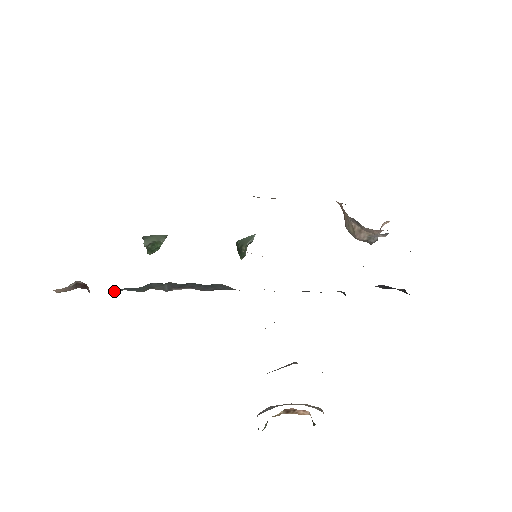
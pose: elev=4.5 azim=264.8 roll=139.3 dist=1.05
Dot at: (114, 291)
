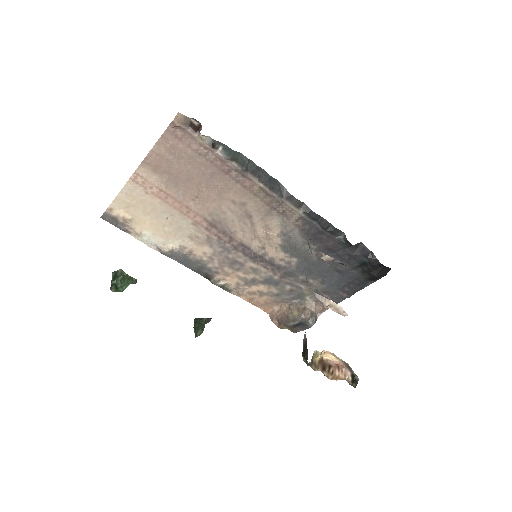
Dot at: (216, 141)
